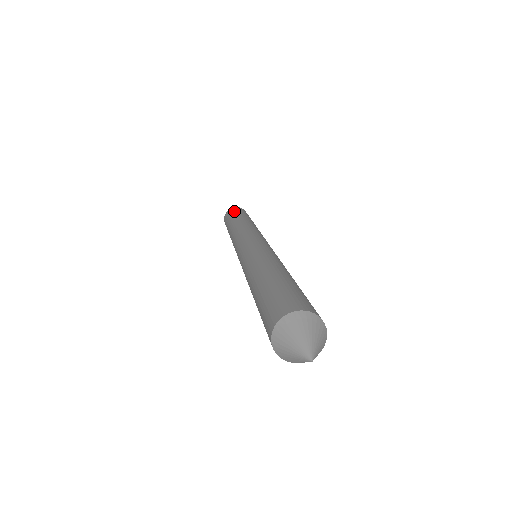
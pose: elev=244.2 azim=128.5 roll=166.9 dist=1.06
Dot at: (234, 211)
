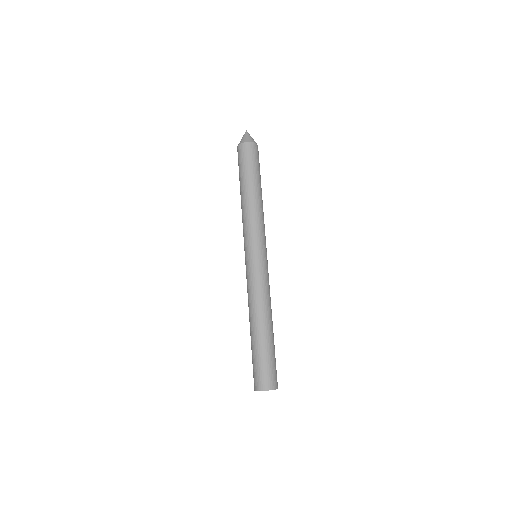
Dot at: occluded
